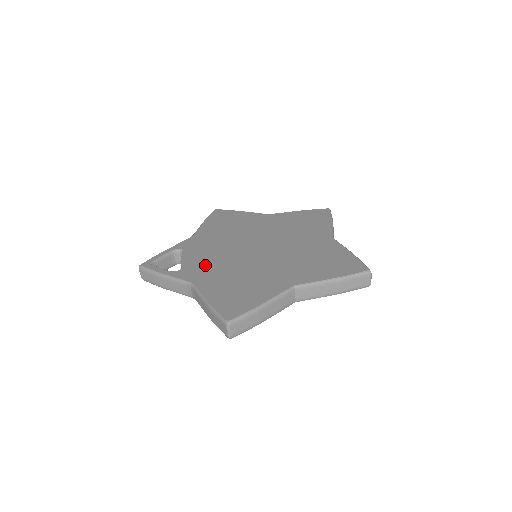
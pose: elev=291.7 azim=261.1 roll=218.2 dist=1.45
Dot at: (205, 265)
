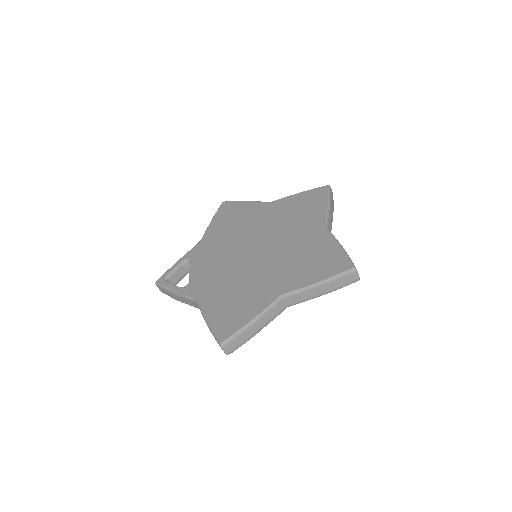
Dot at: (208, 277)
